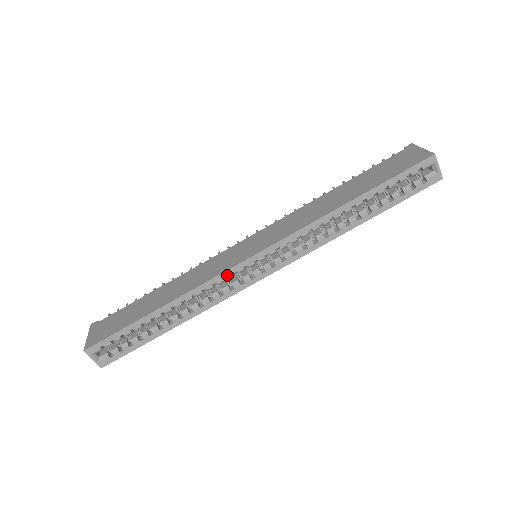
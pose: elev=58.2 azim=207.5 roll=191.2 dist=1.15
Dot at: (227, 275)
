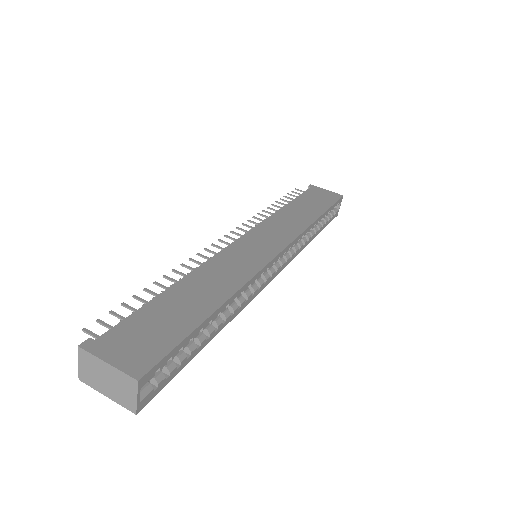
Dot at: (264, 270)
